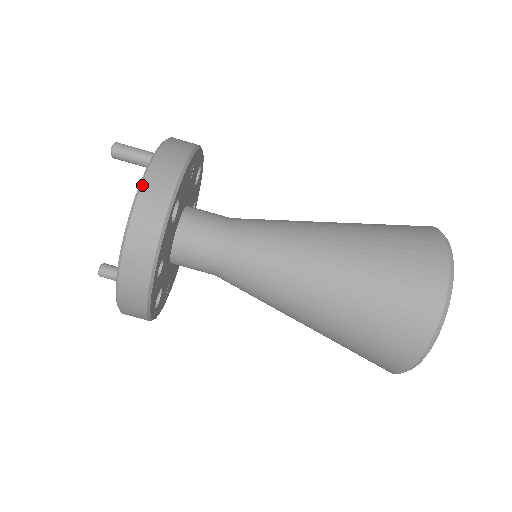
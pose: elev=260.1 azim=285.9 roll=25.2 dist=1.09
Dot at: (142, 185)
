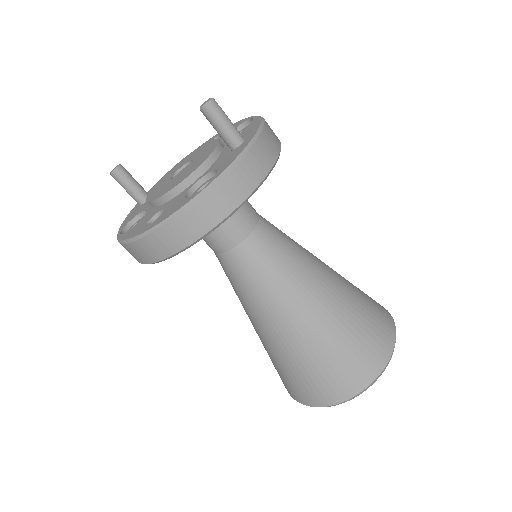
Dot at: (215, 184)
